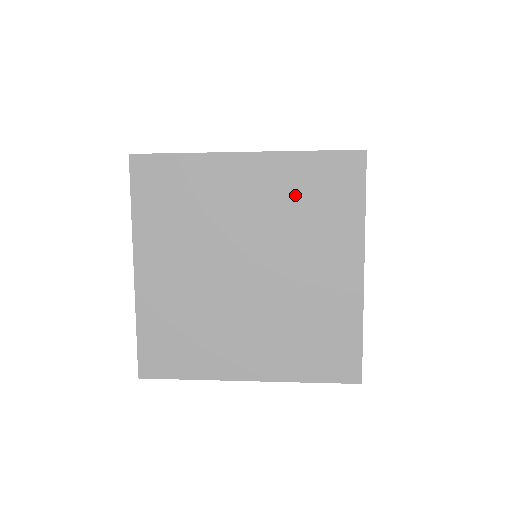
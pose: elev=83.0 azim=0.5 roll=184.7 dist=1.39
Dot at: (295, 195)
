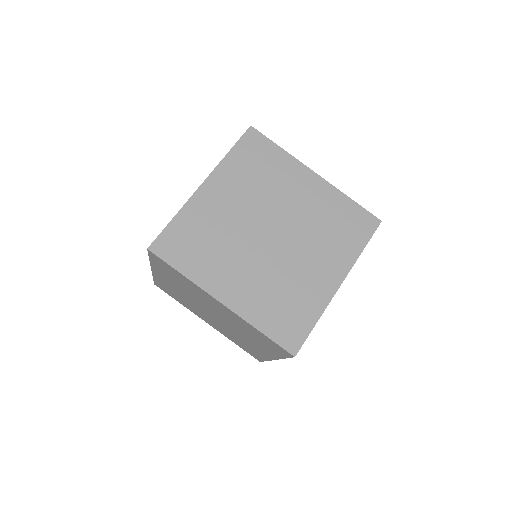
Dot at: (247, 176)
